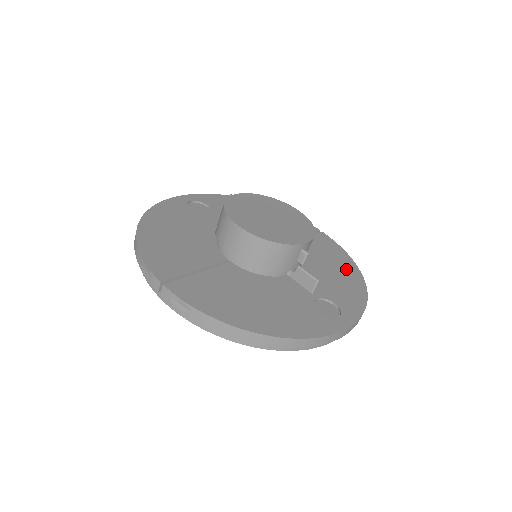
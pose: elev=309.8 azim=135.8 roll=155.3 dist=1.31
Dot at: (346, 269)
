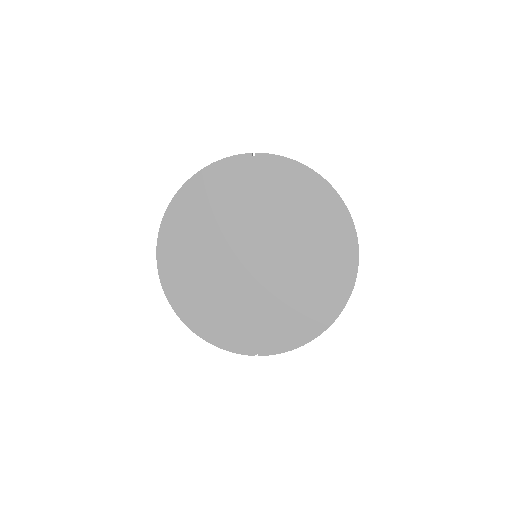
Dot at: occluded
